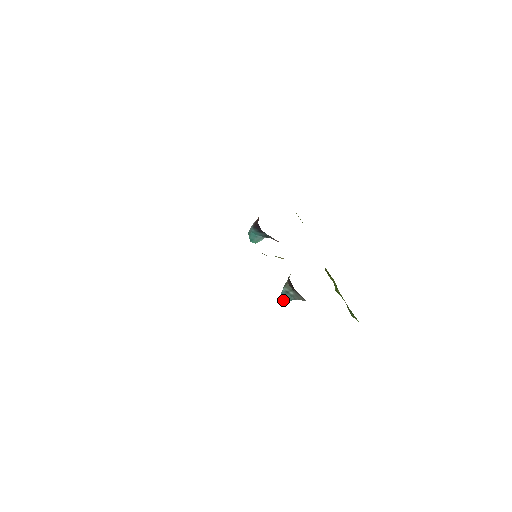
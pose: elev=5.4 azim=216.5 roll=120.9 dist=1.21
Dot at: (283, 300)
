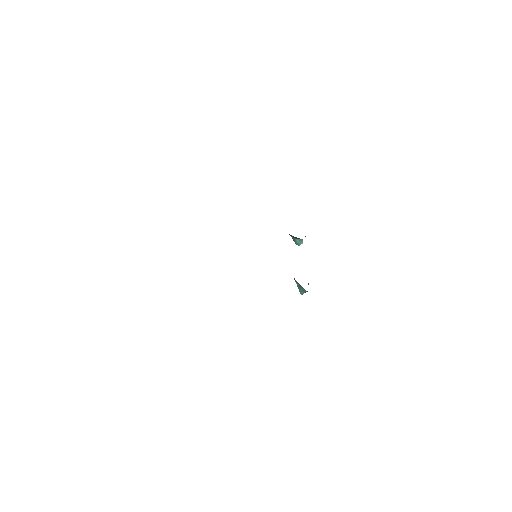
Dot at: (301, 293)
